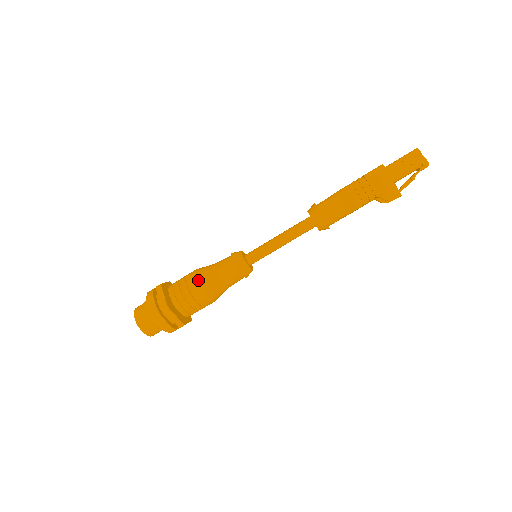
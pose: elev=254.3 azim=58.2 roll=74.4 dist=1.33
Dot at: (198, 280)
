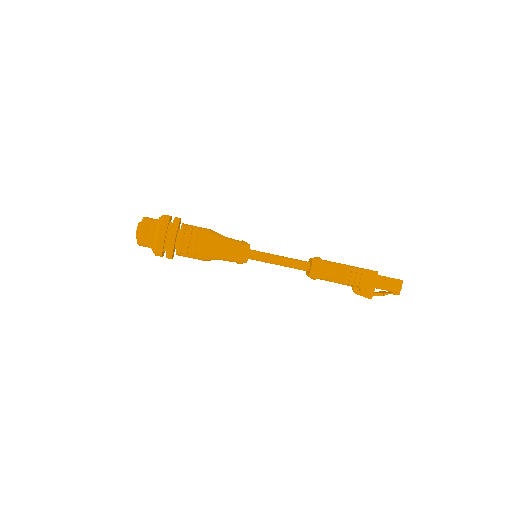
Dot at: (209, 239)
